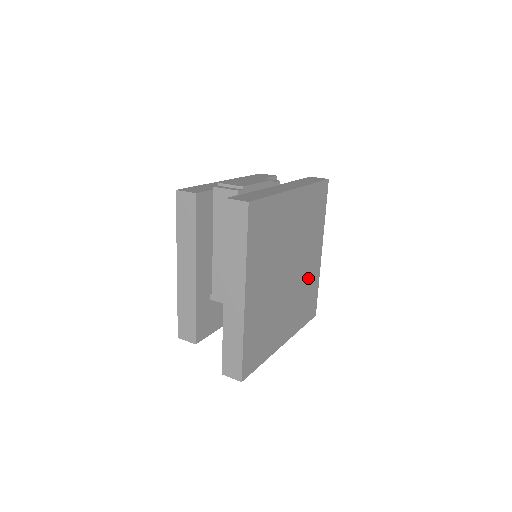
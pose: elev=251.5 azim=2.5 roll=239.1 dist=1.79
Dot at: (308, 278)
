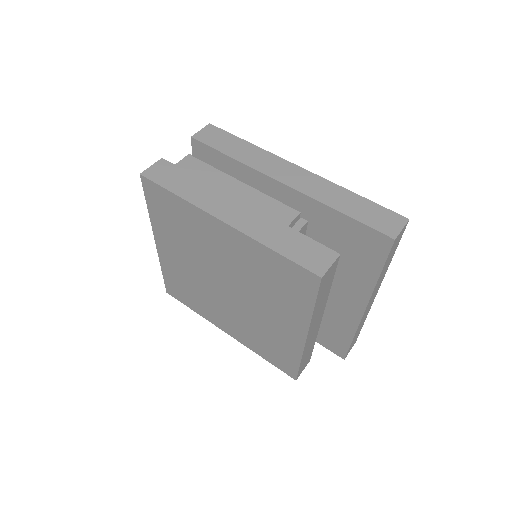
Dot at: occluded
